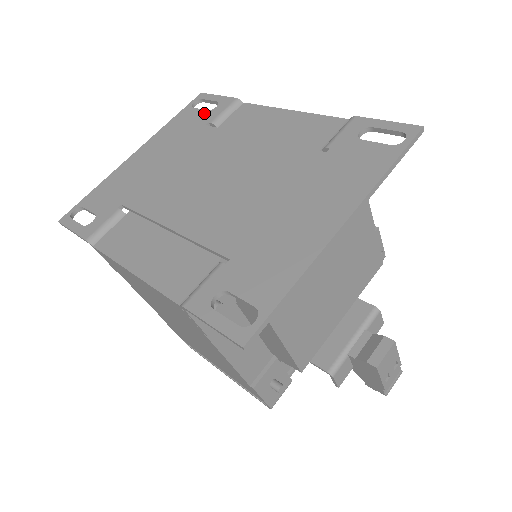
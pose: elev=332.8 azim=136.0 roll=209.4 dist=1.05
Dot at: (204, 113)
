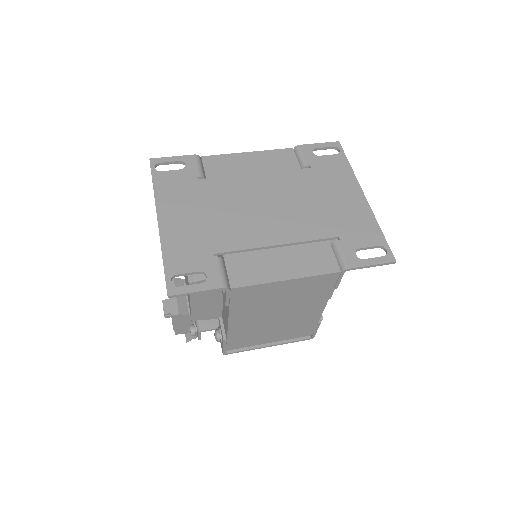
Dot at: (181, 172)
